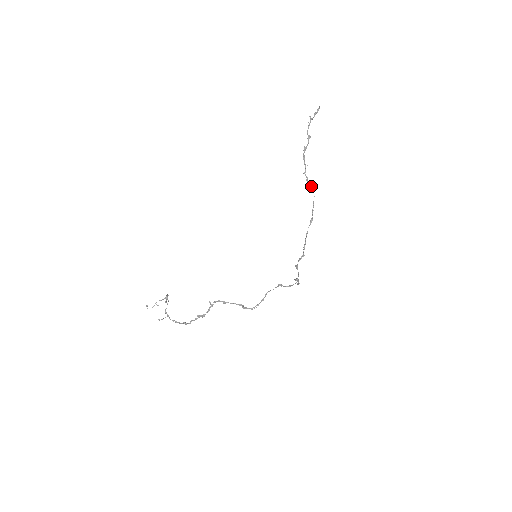
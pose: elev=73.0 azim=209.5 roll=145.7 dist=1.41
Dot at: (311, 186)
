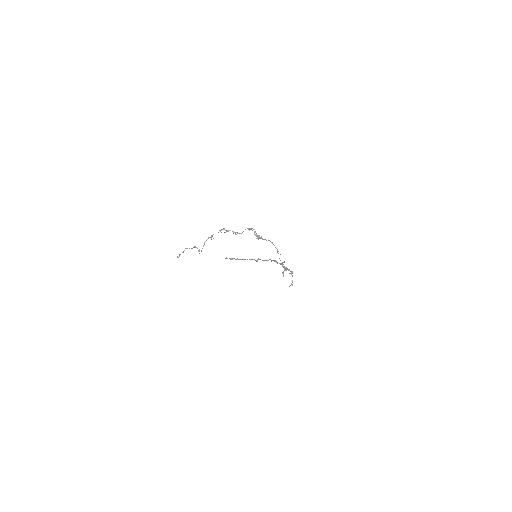
Dot at: (256, 260)
